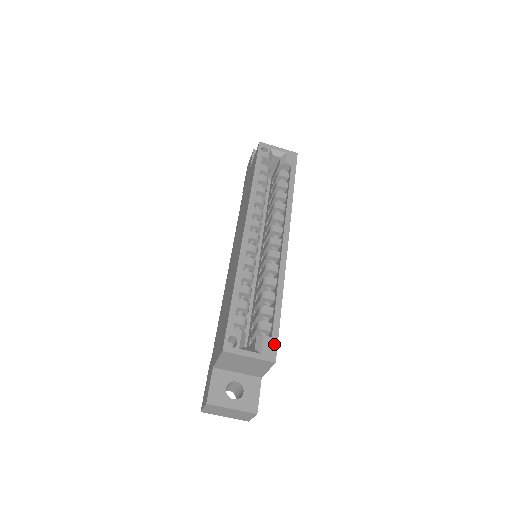
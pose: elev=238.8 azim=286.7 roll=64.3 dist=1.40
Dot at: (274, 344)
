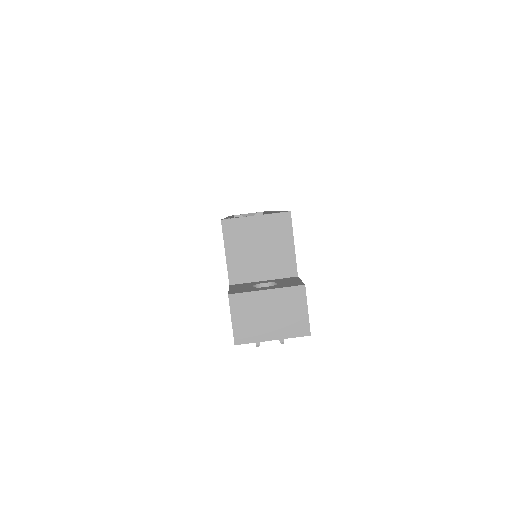
Dot at: occluded
